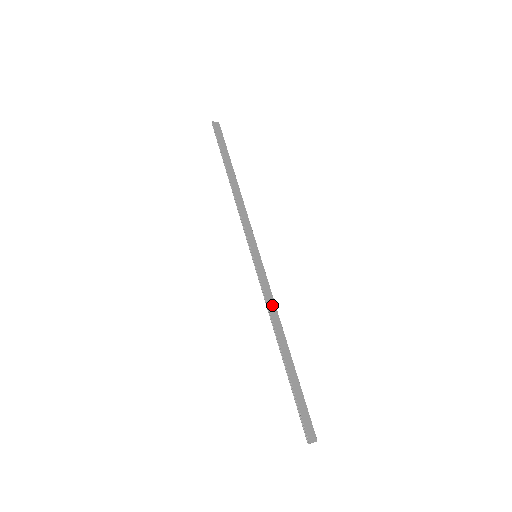
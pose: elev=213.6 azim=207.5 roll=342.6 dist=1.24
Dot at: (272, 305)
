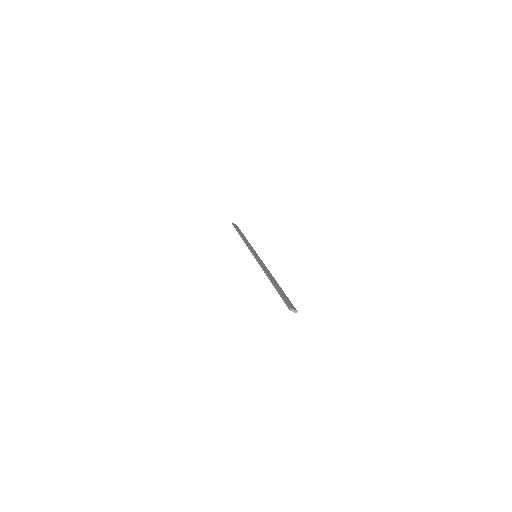
Dot at: (266, 268)
